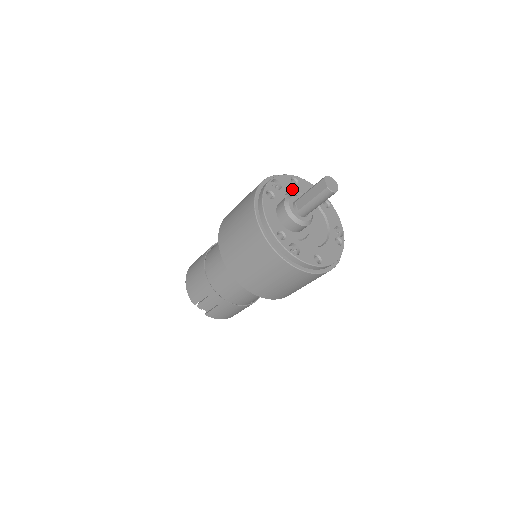
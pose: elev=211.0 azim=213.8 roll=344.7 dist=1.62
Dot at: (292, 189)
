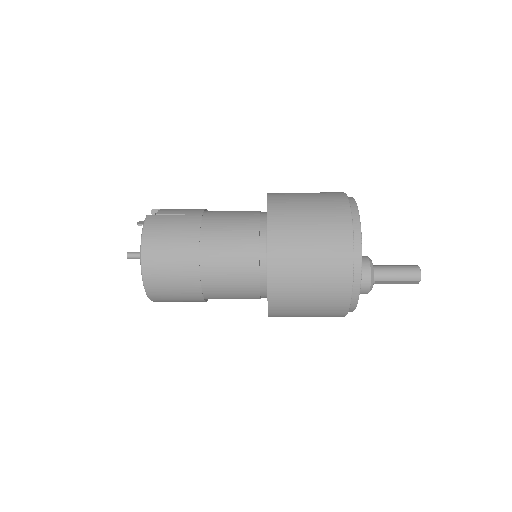
Dot at: occluded
